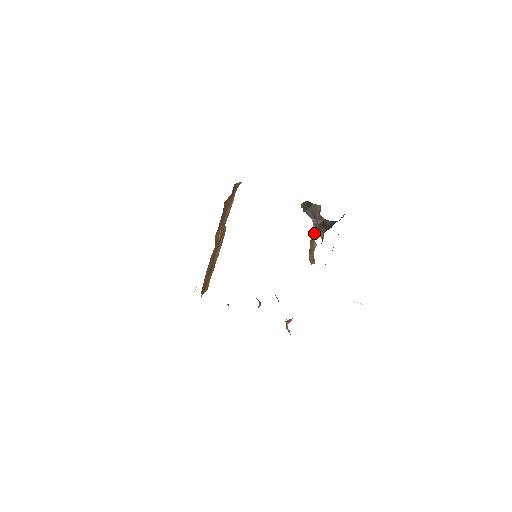
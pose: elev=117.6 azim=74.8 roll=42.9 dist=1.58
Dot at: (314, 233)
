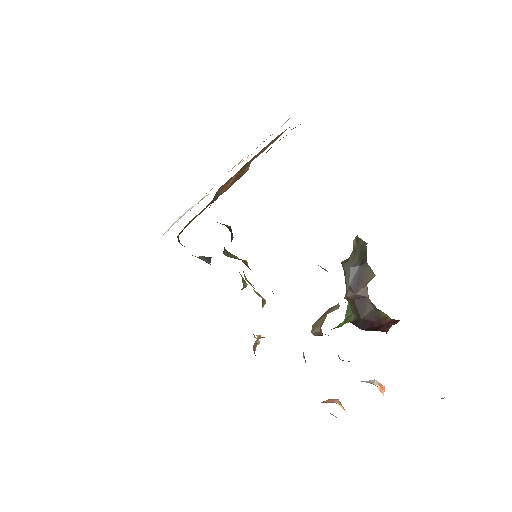
Dot at: occluded
